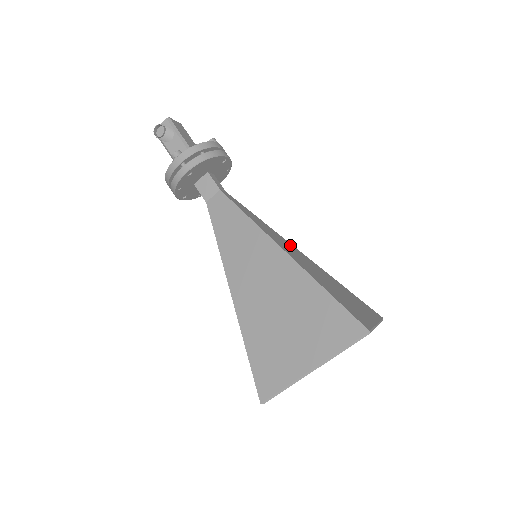
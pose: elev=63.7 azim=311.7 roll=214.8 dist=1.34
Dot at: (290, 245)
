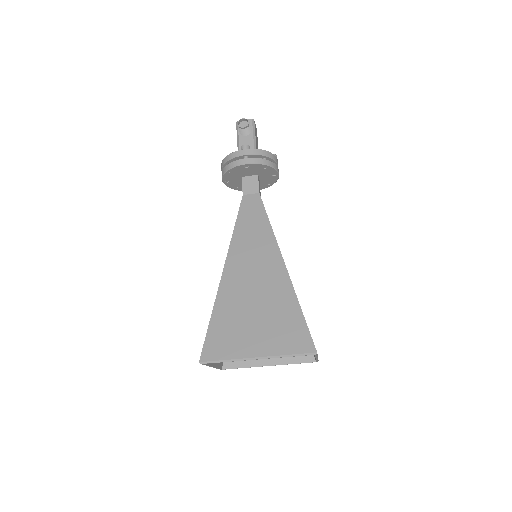
Dot at: occluded
